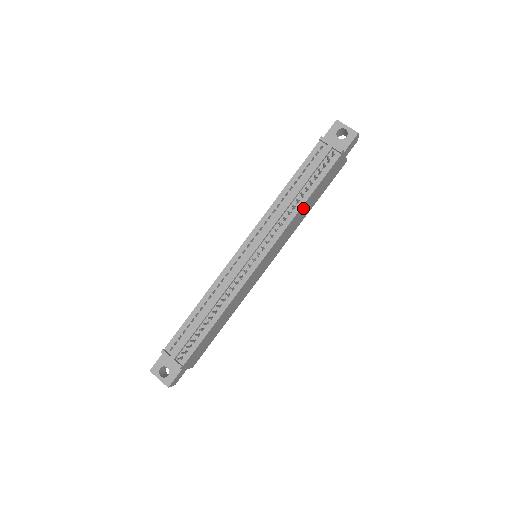
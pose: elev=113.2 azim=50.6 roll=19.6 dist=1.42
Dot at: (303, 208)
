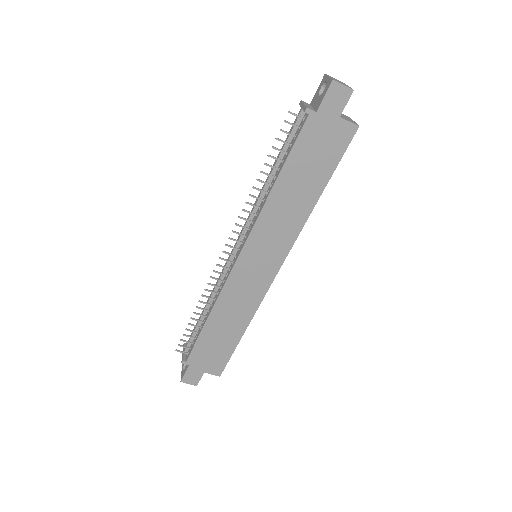
Dot at: (281, 193)
